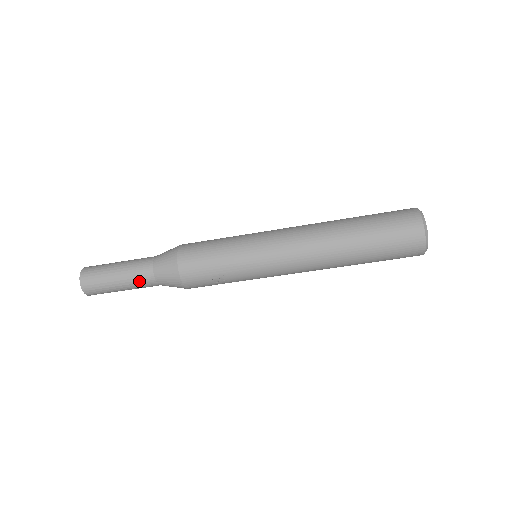
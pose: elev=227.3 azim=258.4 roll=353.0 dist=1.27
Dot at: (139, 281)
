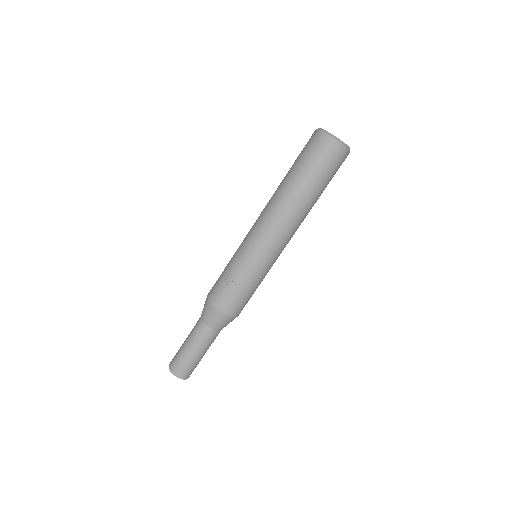
Dot at: (195, 333)
